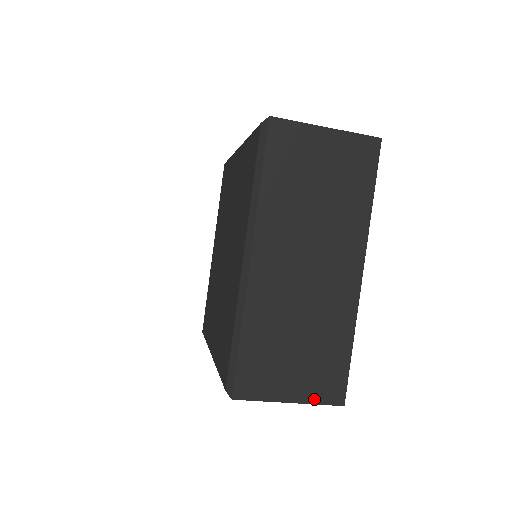
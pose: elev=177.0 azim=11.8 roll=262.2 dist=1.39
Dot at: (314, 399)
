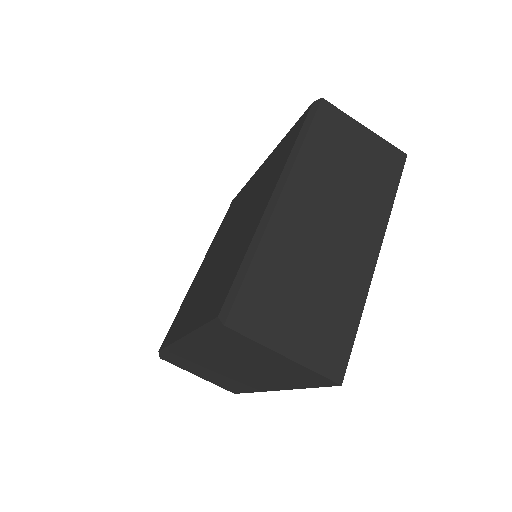
Dot at: (311, 363)
